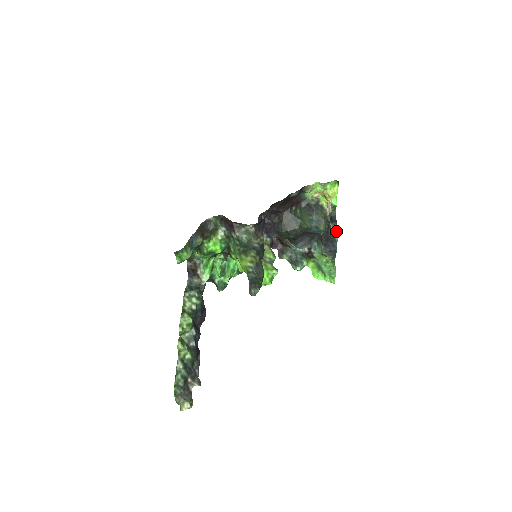
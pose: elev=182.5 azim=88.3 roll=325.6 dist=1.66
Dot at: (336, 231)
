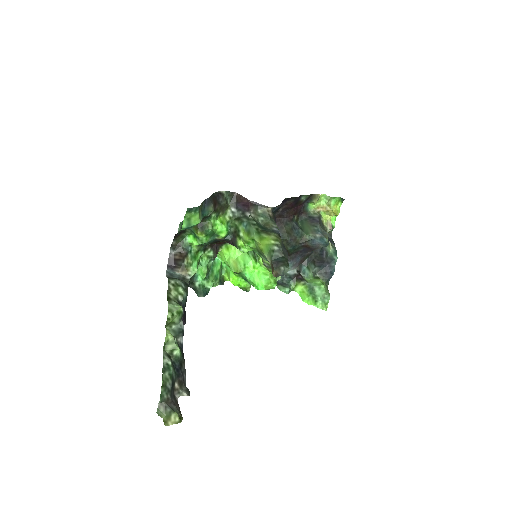
Dot at: (335, 250)
